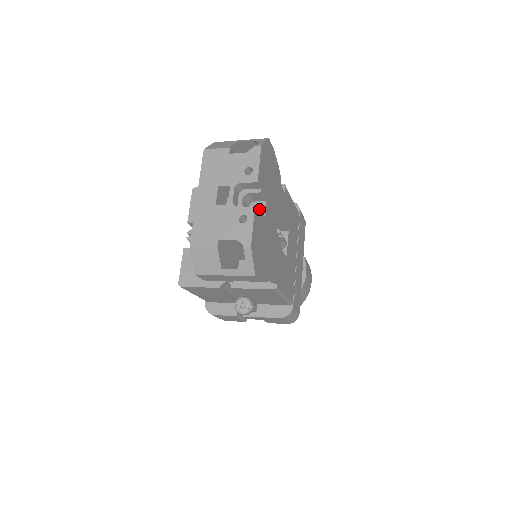
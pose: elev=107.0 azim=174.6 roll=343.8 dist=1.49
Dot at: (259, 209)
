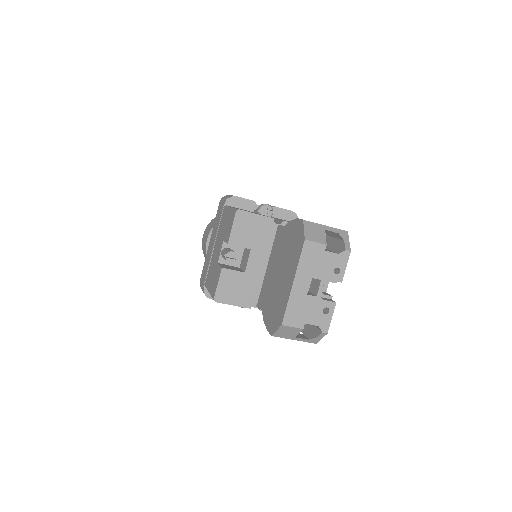
Dot at: occluded
